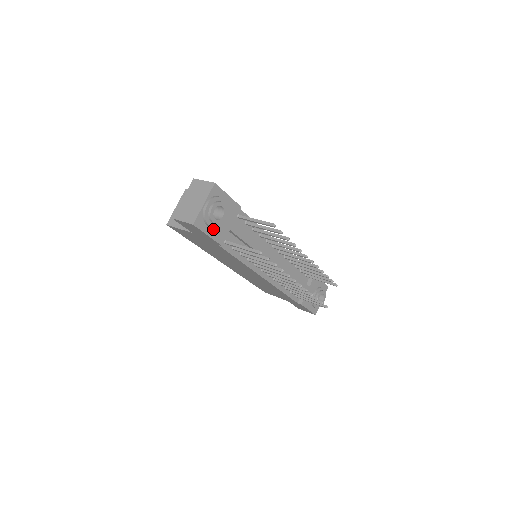
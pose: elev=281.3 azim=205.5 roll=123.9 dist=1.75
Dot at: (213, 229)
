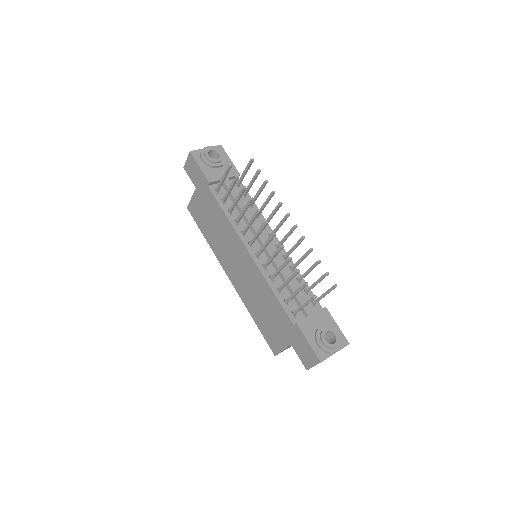
Dot at: (206, 167)
